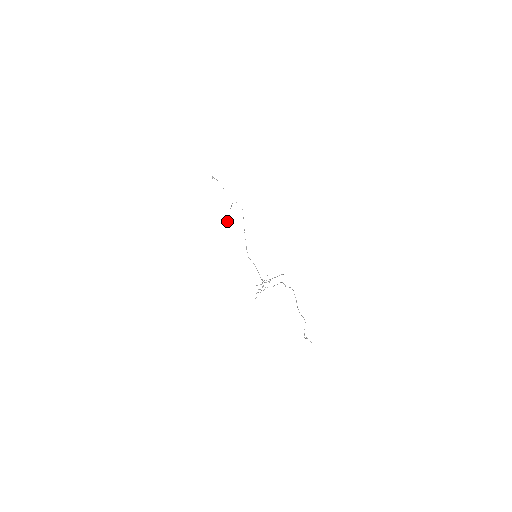
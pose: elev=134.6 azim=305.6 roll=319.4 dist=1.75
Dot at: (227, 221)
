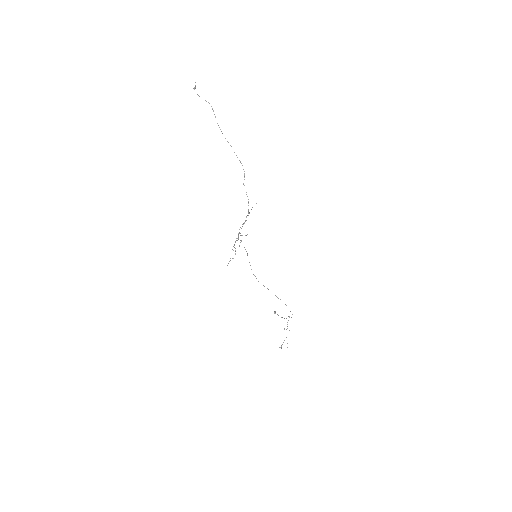
Dot at: (280, 347)
